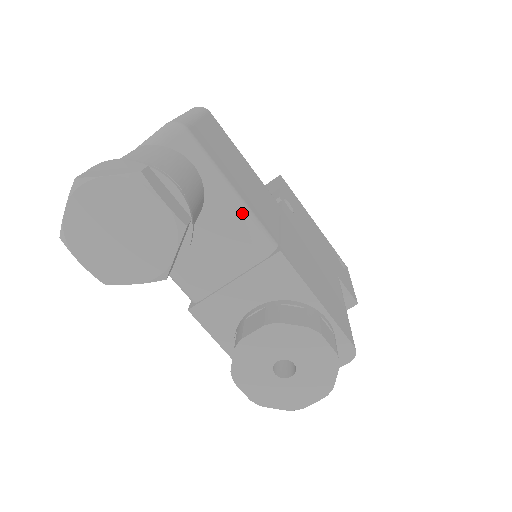
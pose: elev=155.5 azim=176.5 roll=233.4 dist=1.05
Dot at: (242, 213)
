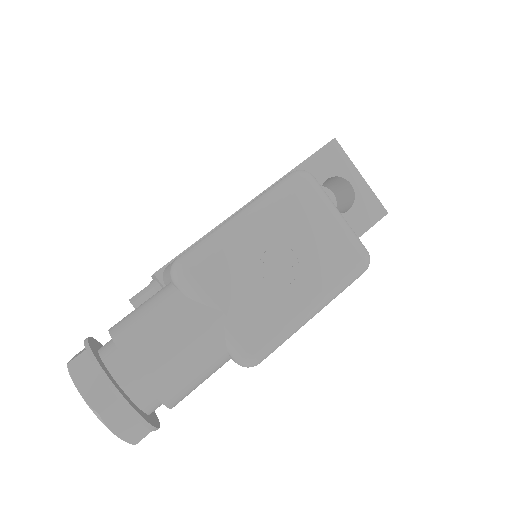
Dot at: occluded
